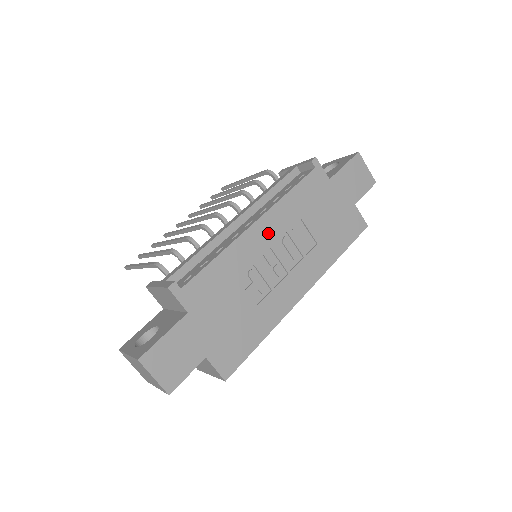
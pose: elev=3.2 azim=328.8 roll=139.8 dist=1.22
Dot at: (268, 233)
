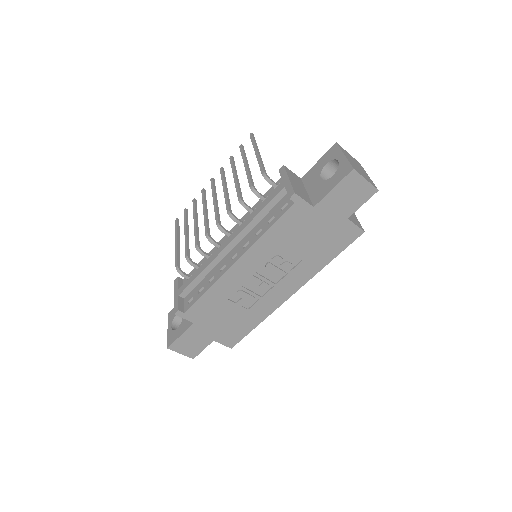
Dot at: (250, 266)
